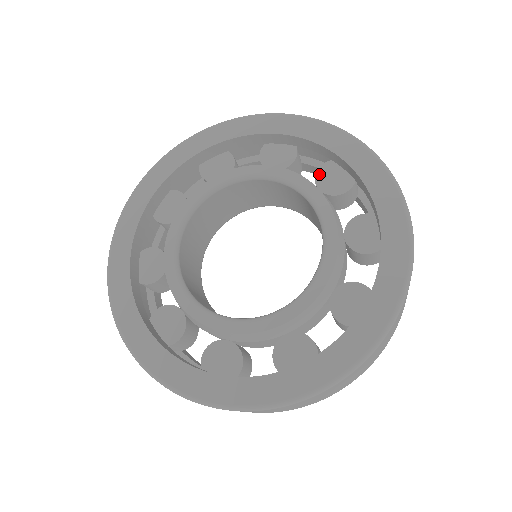
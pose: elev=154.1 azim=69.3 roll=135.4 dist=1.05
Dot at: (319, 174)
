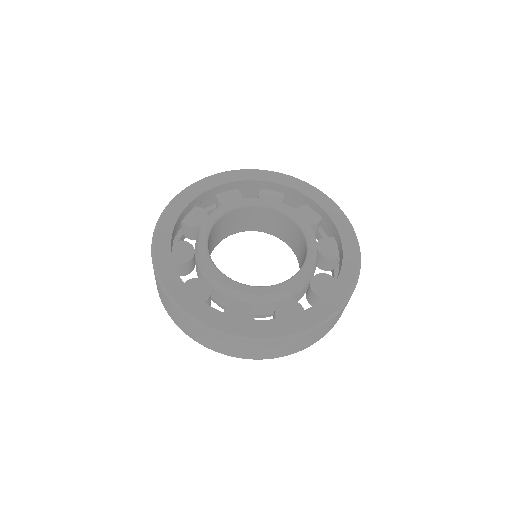
Dot at: (323, 240)
